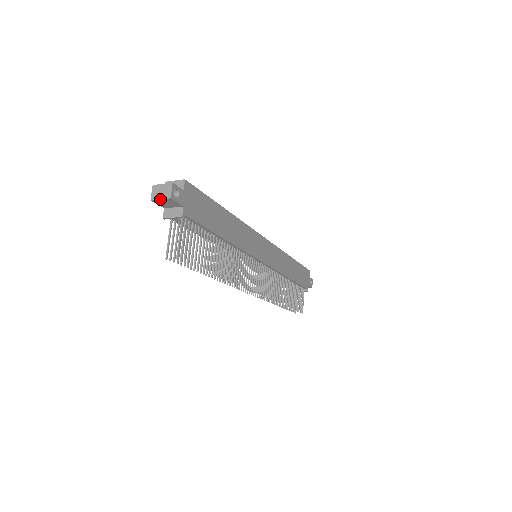
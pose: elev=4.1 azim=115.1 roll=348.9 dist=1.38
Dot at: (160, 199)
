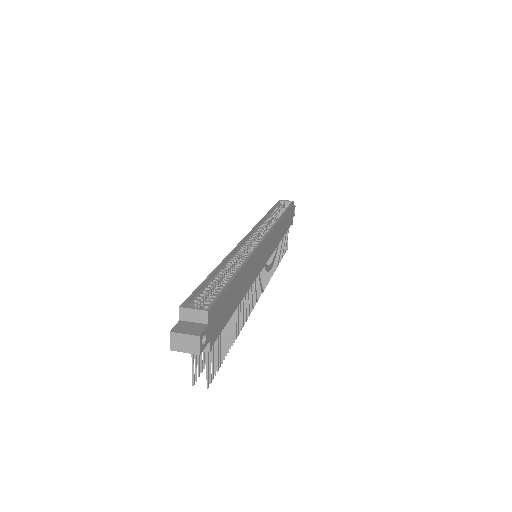
Dot at: (185, 352)
